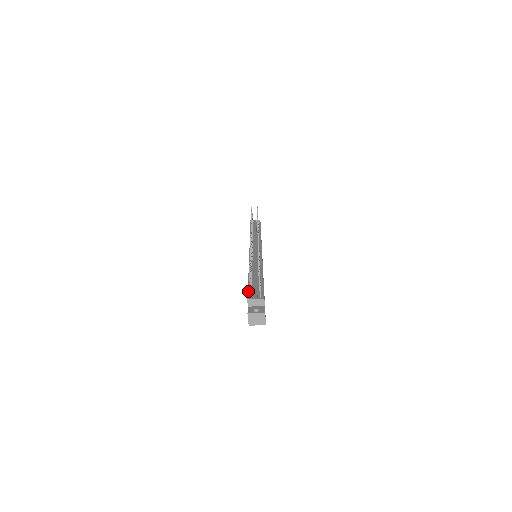
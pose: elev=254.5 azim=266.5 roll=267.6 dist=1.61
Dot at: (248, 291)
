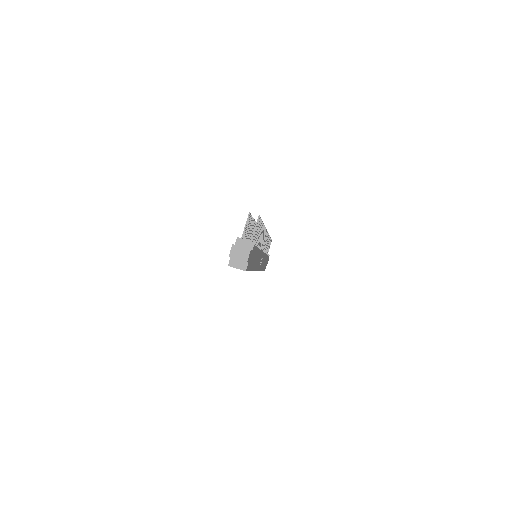
Dot at: occluded
